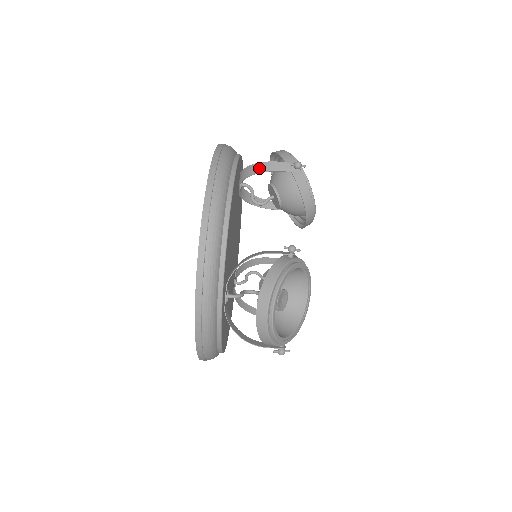
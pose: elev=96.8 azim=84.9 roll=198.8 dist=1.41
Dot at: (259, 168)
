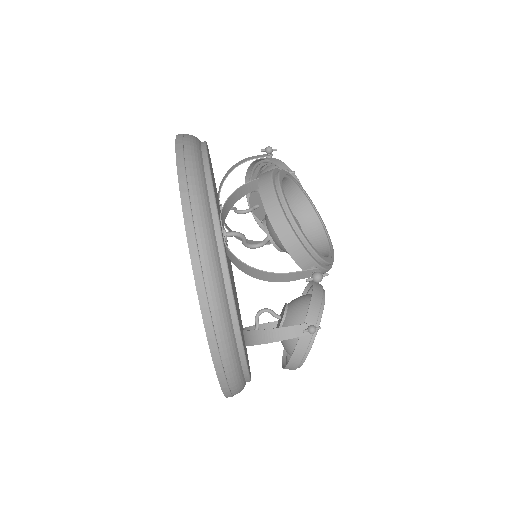
Dot at: (233, 167)
